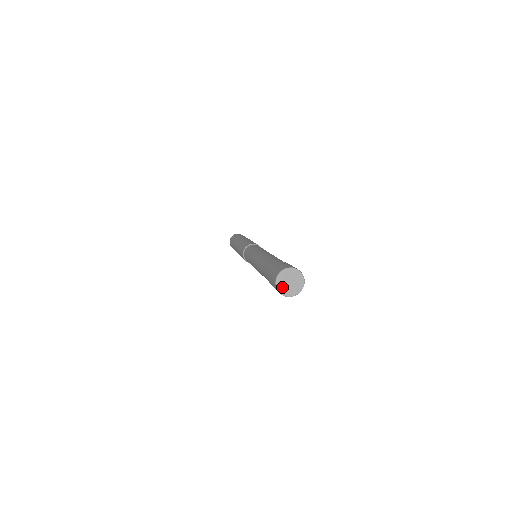
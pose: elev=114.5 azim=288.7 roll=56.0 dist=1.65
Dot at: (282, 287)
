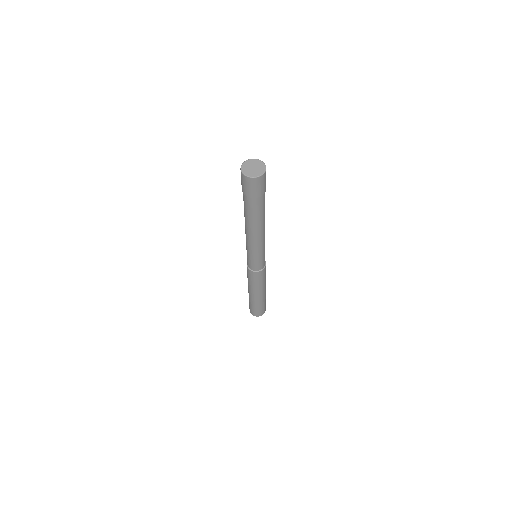
Dot at: (247, 171)
